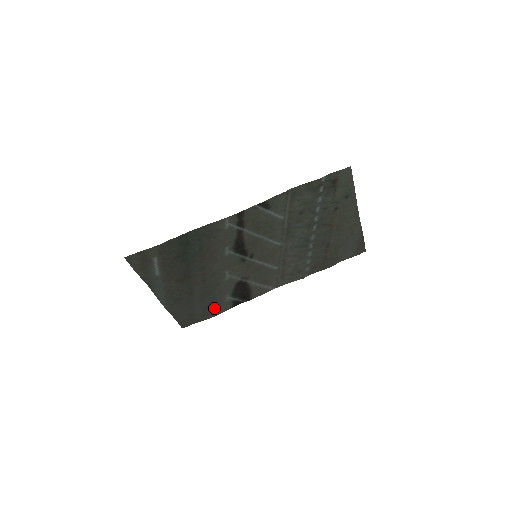
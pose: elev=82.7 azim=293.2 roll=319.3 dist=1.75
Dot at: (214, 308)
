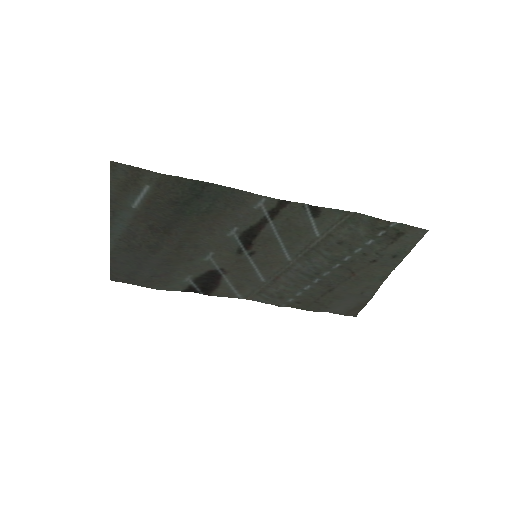
Dot at: (164, 281)
